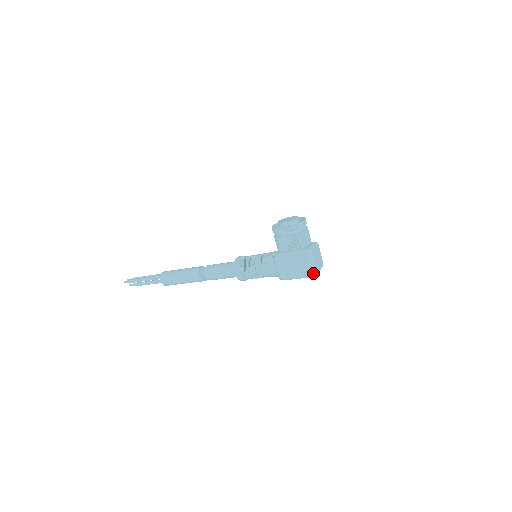
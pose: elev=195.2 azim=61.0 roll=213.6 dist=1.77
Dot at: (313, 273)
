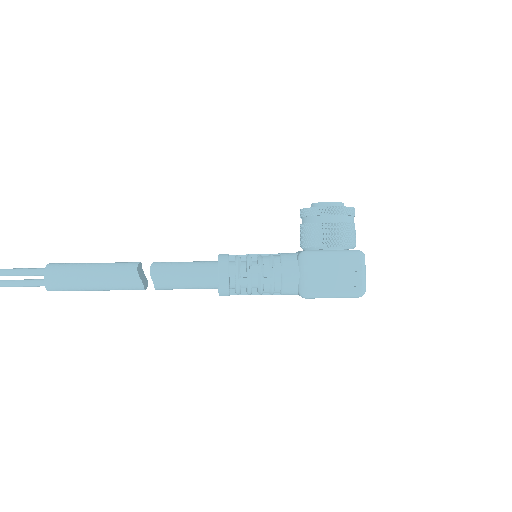
Dot at: (363, 289)
